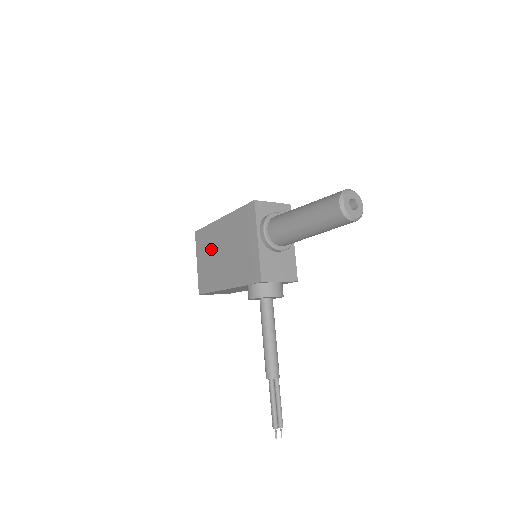
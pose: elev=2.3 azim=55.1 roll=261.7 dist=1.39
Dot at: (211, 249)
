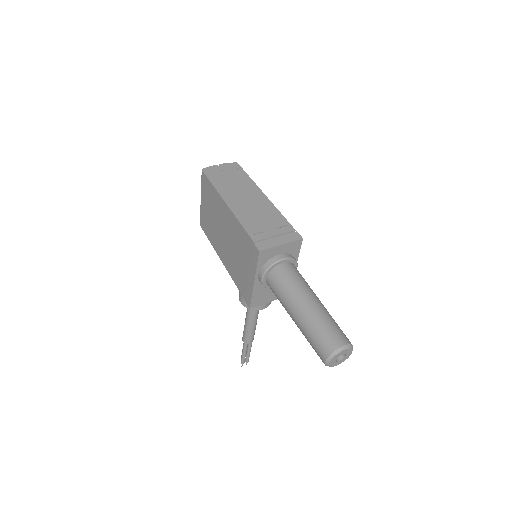
Dot at: (214, 213)
